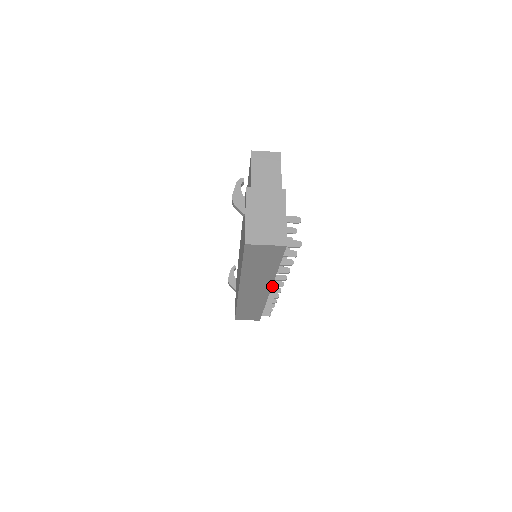
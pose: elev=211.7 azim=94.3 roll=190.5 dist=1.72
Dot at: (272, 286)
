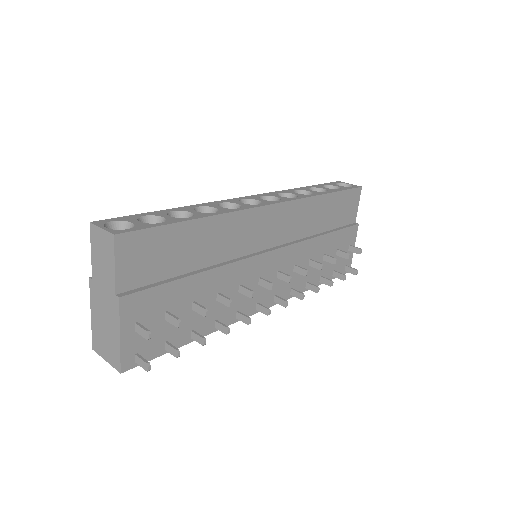
Dot at: (257, 310)
